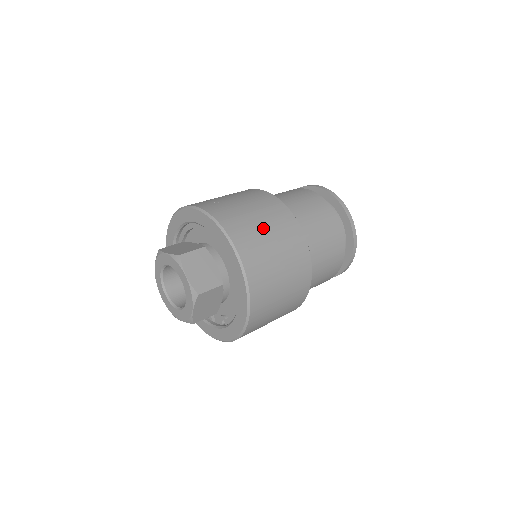
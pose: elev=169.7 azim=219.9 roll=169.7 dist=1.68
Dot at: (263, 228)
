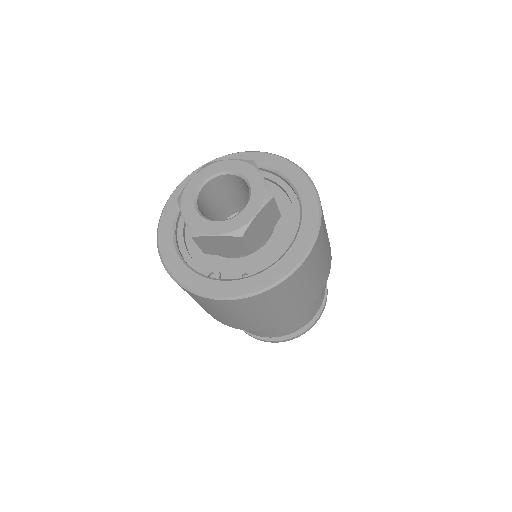
Dot at: occluded
